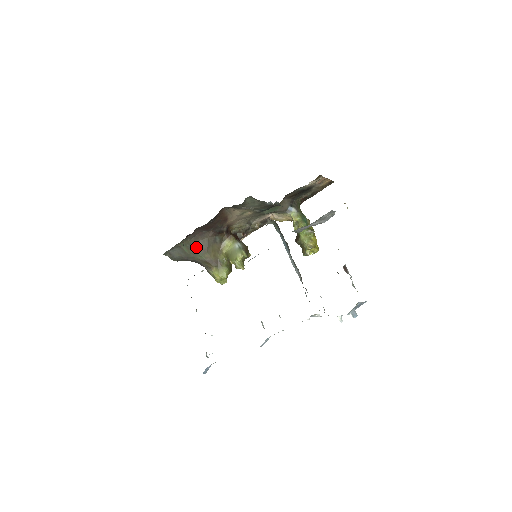
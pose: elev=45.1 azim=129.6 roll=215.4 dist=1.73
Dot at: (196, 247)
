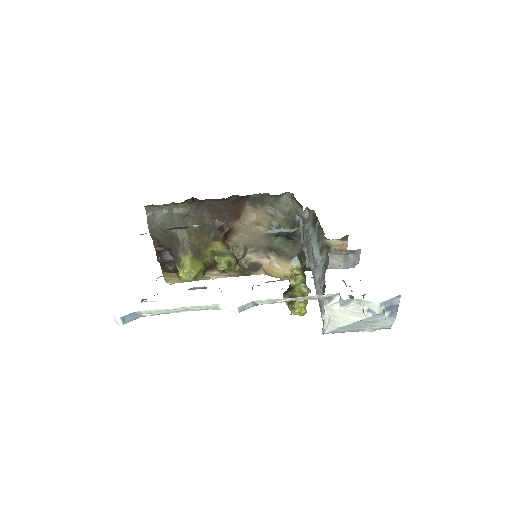
Dot at: (189, 221)
